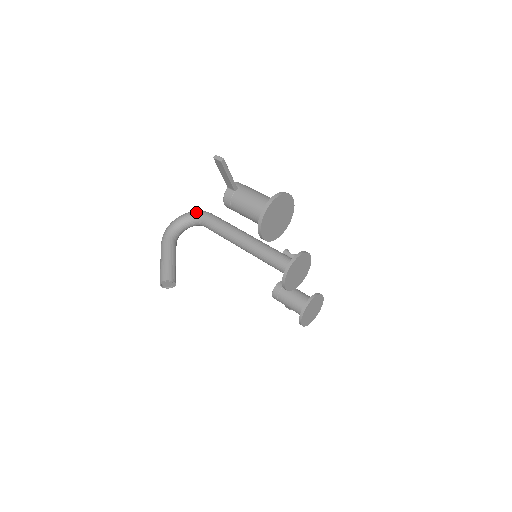
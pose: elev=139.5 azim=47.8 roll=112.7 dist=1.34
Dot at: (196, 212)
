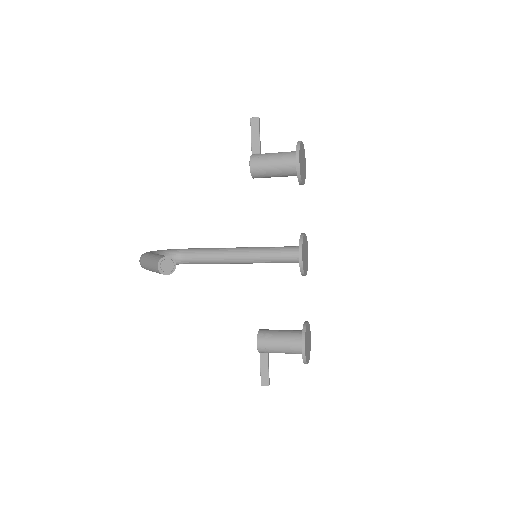
Dot at: (174, 249)
